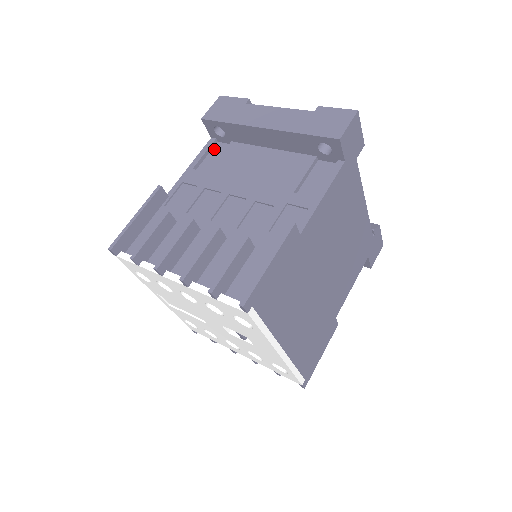
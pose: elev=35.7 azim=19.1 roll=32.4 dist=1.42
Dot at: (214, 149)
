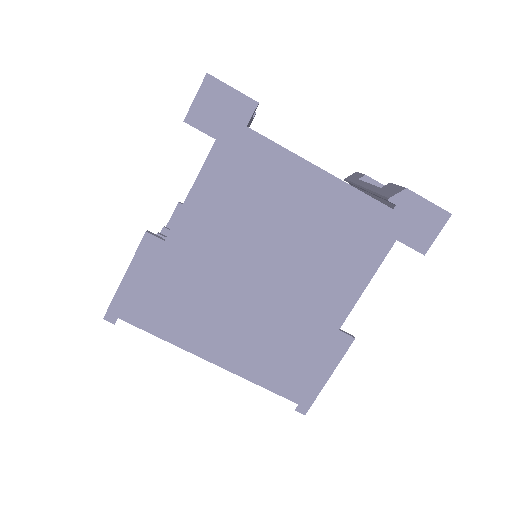
Dot at: occluded
